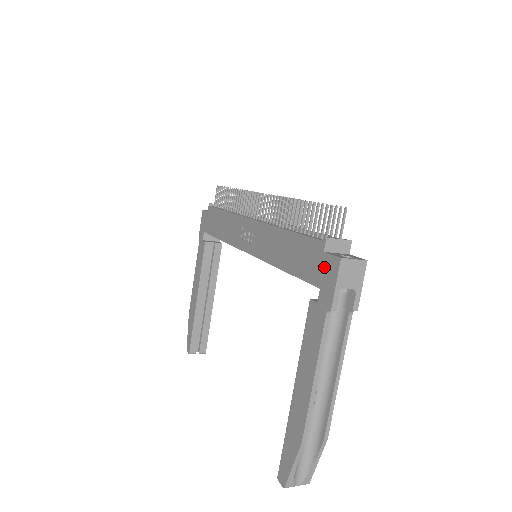
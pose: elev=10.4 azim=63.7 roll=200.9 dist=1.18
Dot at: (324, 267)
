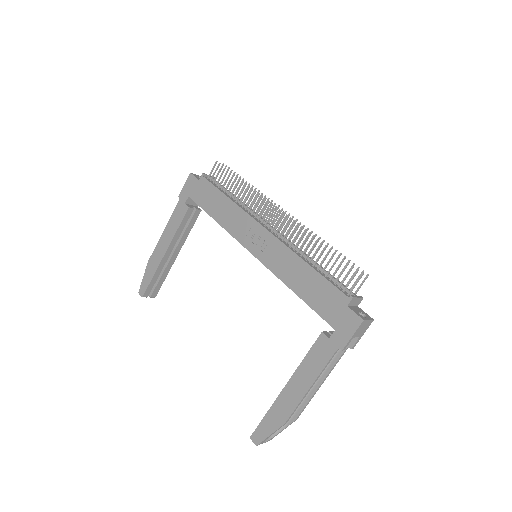
Dot at: (344, 317)
